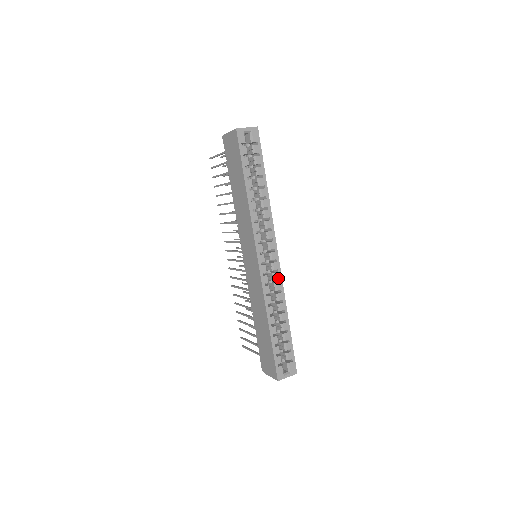
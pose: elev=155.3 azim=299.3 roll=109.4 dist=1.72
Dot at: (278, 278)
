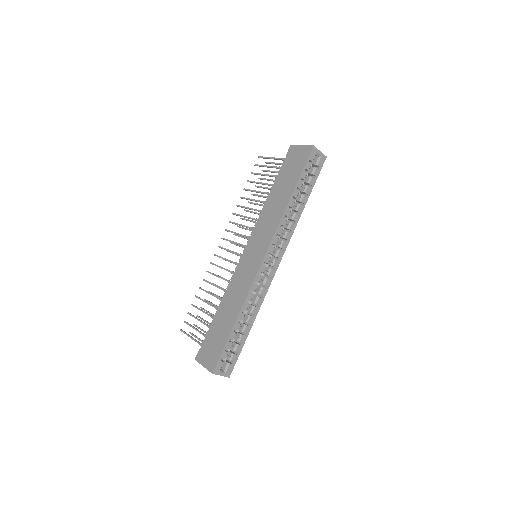
Dot at: (267, 284)
